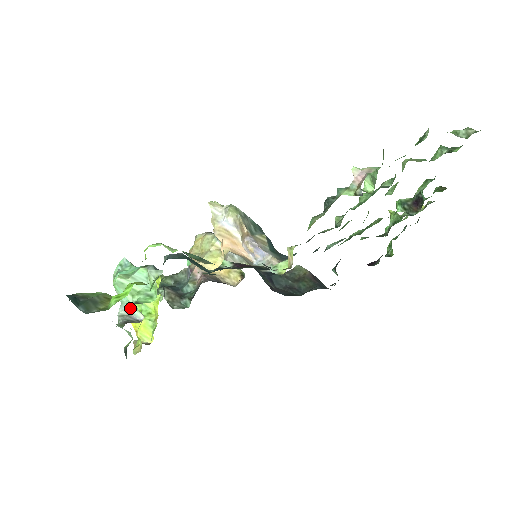
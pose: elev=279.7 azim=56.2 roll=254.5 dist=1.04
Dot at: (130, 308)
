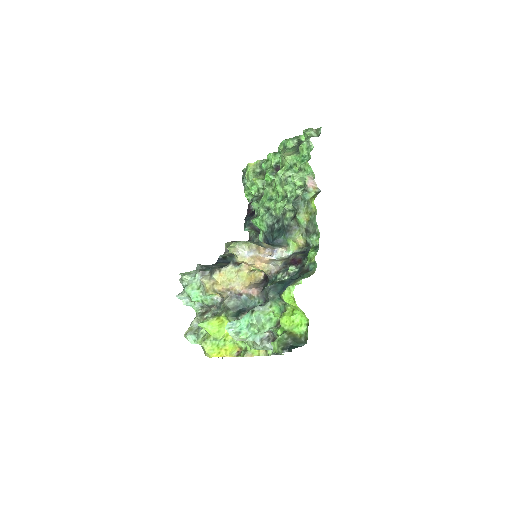
Dot at: (260, 337)
